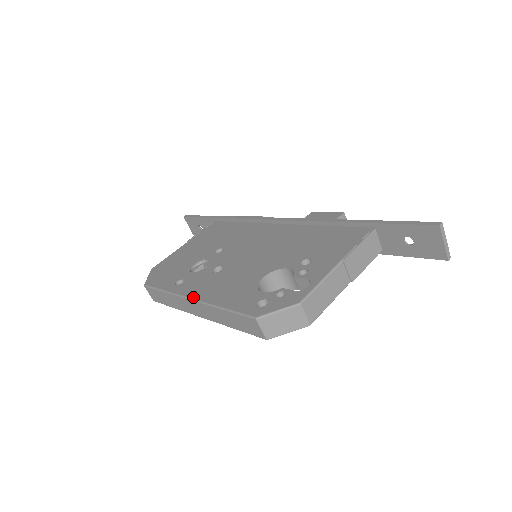
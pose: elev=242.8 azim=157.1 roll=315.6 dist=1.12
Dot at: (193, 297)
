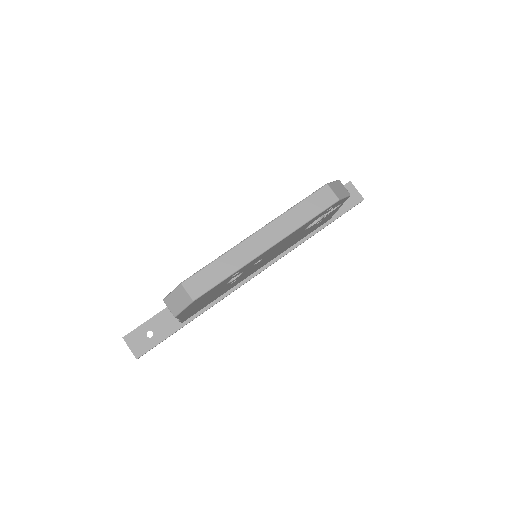
Dot at: (258, 230)
